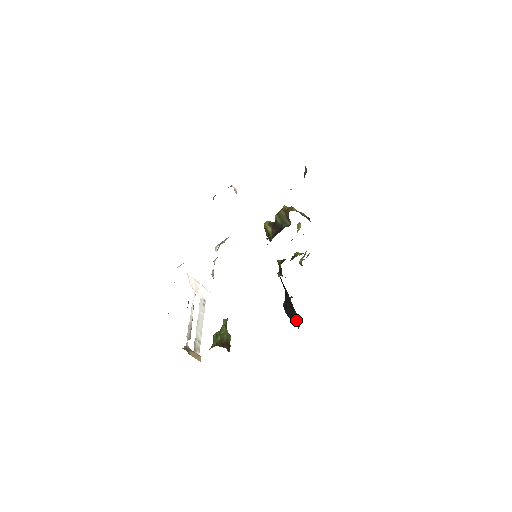
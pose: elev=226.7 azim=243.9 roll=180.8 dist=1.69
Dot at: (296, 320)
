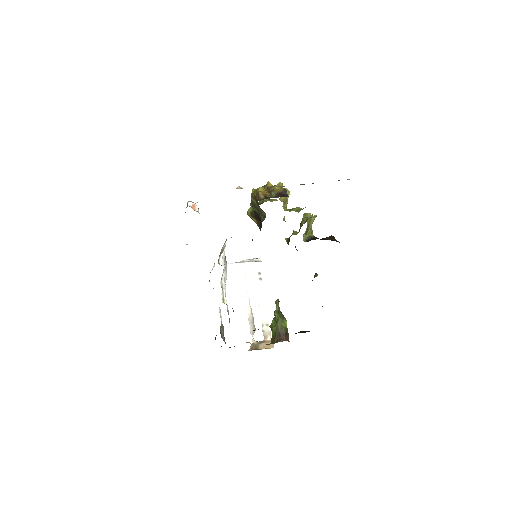
Dot at: occluded
